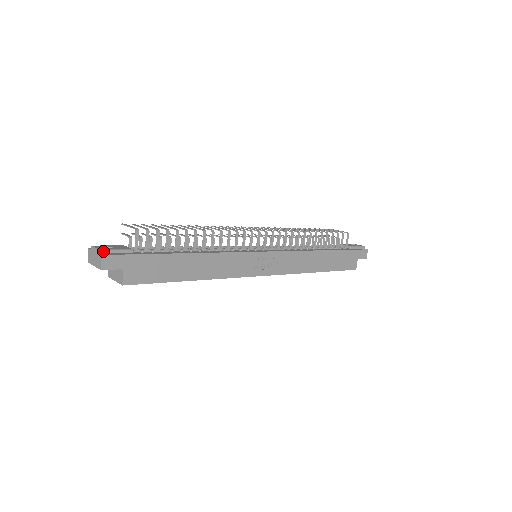
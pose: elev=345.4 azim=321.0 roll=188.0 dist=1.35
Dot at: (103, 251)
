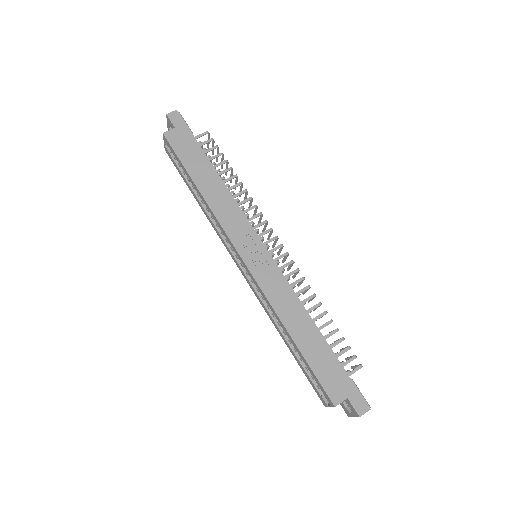
Dot at: occluded
